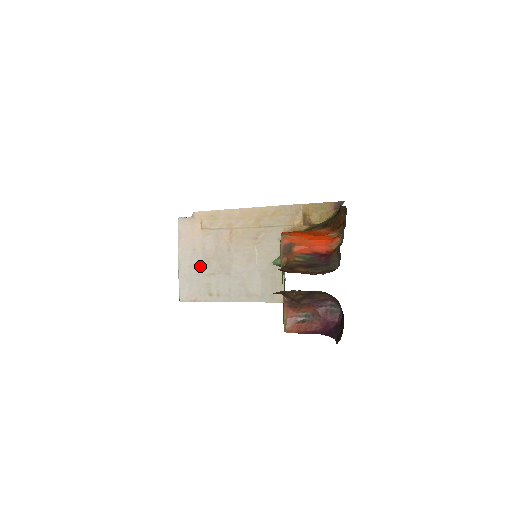
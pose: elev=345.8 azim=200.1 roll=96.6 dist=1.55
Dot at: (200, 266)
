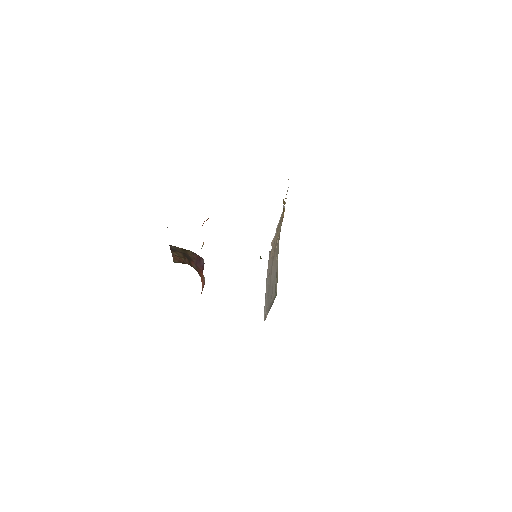
Dot at: (268, 286)
